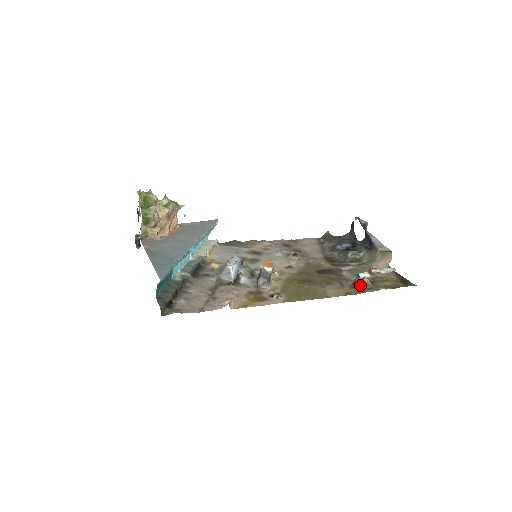
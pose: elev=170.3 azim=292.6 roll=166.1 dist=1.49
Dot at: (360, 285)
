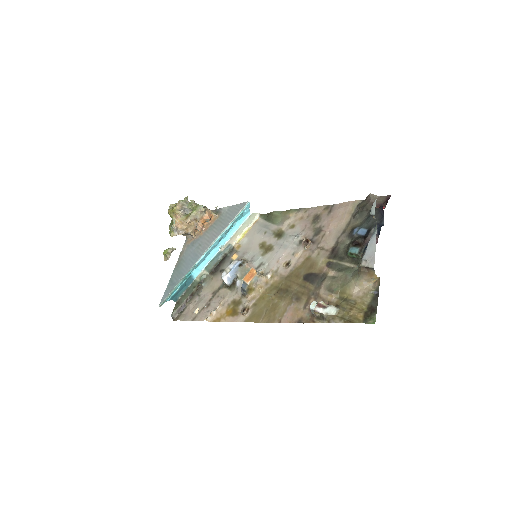
Dot at: (314, 313)
